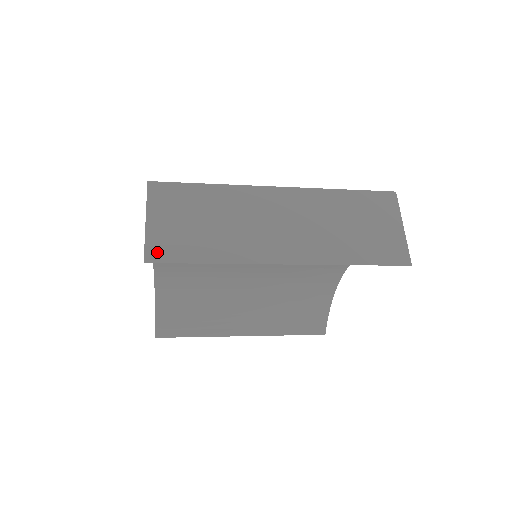
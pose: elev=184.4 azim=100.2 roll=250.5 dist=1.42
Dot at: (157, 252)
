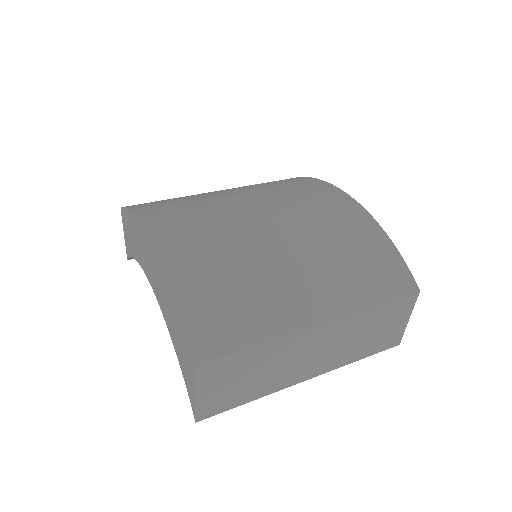
Dot at: (206, 412)
